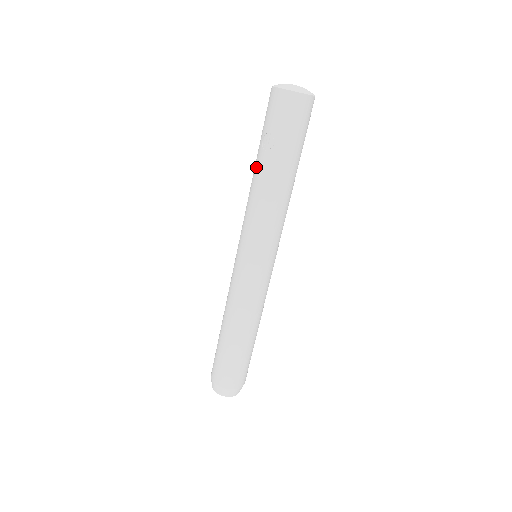
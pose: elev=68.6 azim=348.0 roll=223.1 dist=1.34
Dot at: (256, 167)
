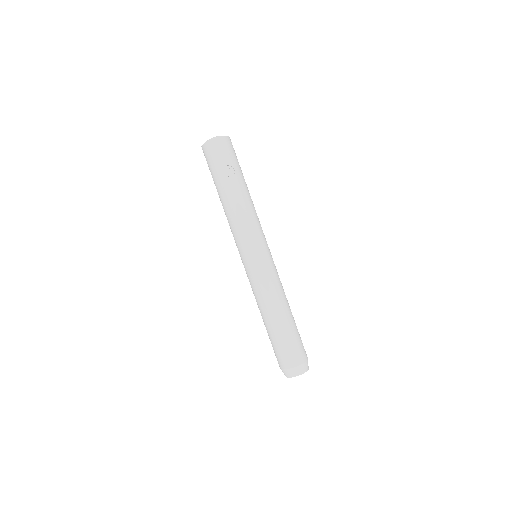
Dot at: (229, 192)
